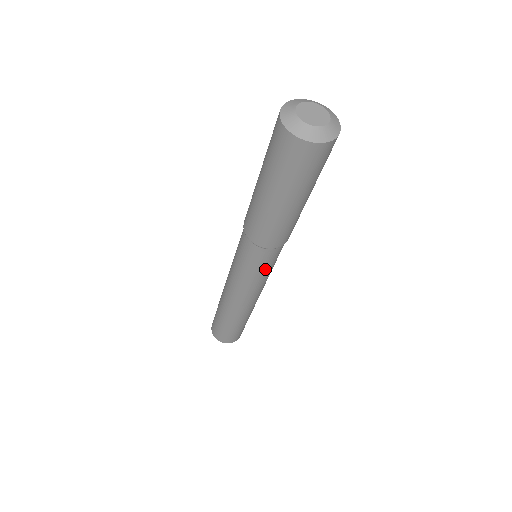
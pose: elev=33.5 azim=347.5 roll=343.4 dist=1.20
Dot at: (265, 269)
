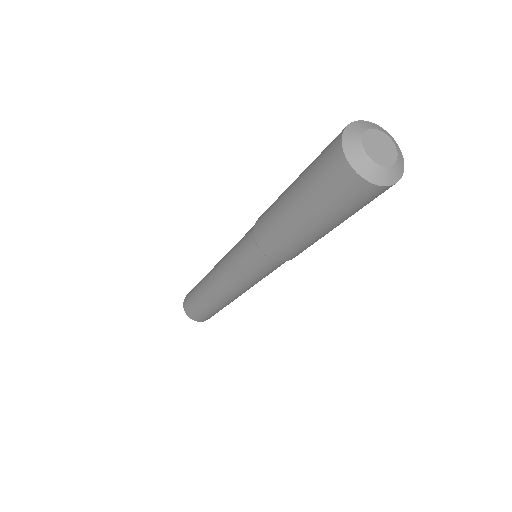
Dot at: occluded
